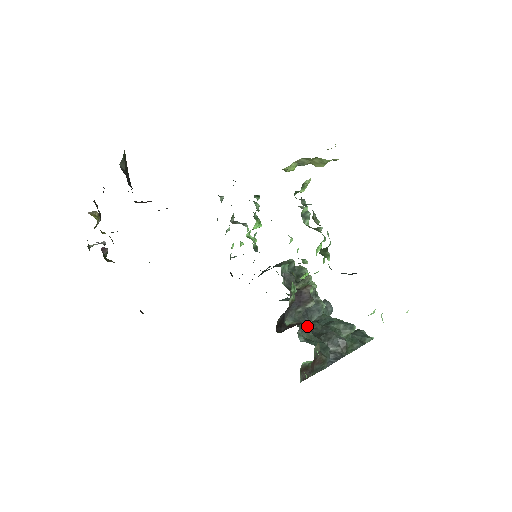
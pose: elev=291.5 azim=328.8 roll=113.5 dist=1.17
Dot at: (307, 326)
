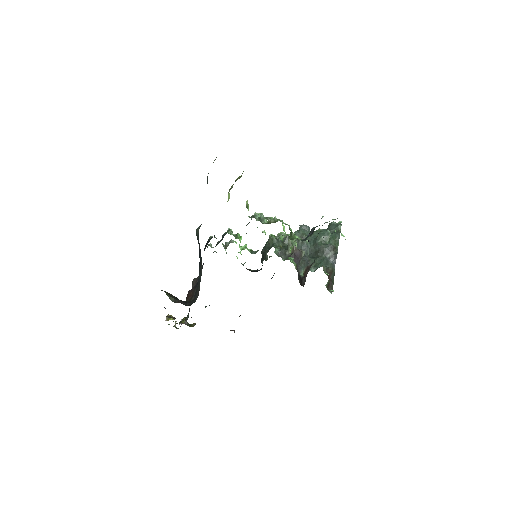
Dot at: (309, 260)
